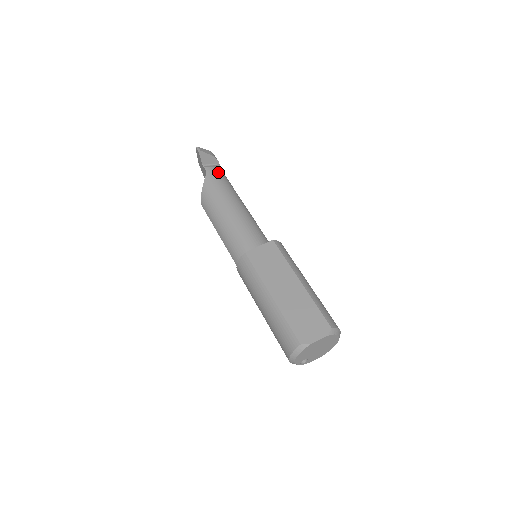
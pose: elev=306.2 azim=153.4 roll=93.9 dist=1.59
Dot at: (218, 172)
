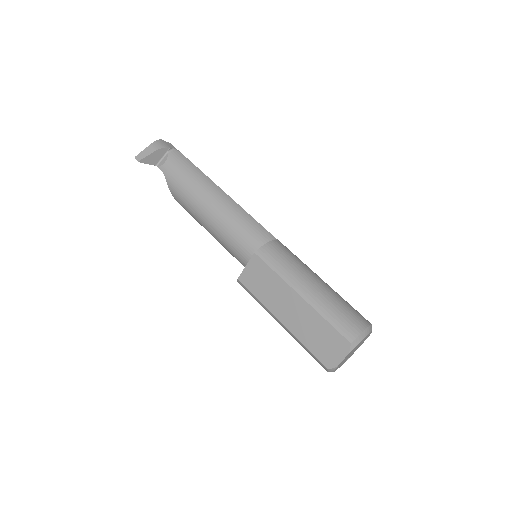
Dot at: (173, 164)
